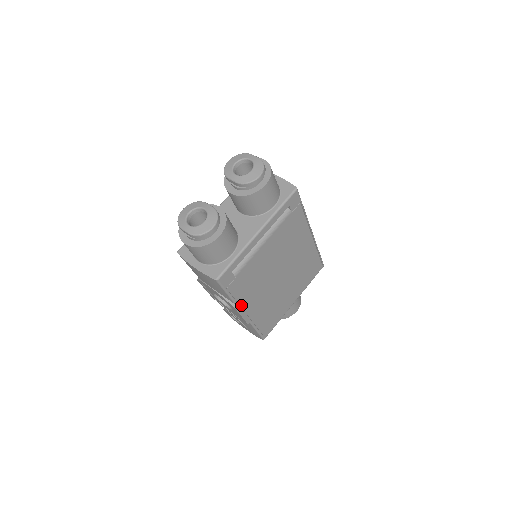
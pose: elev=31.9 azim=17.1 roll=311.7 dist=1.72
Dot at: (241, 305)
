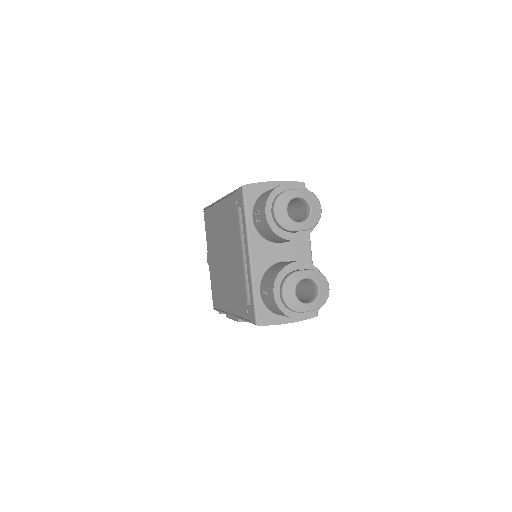
Dot at: occluded
